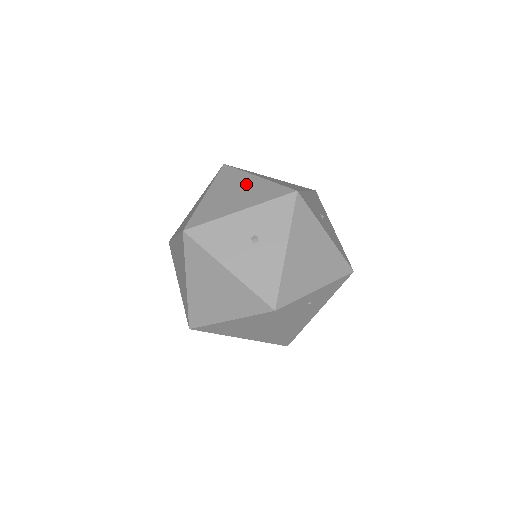
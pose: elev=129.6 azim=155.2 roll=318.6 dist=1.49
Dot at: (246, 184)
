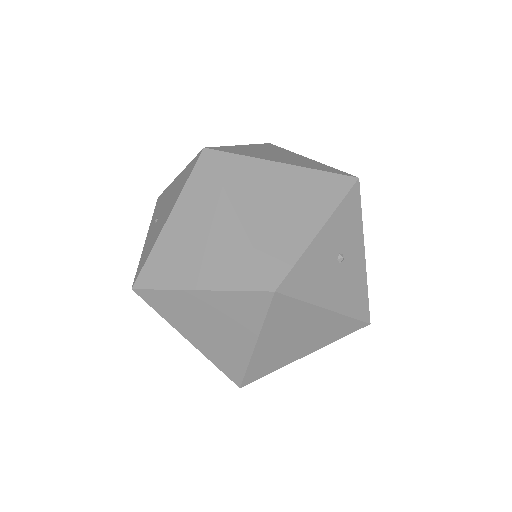
Dot at: (282, 181)
